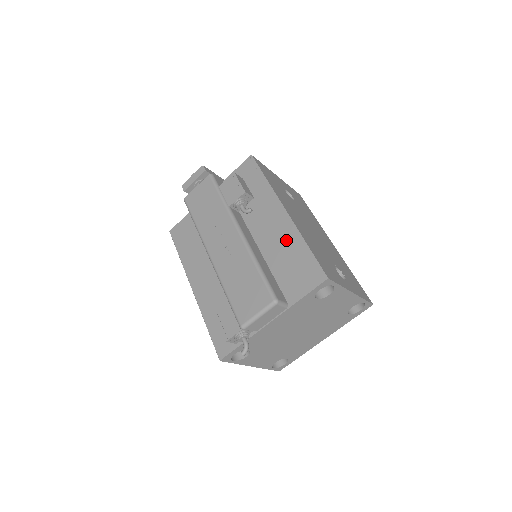
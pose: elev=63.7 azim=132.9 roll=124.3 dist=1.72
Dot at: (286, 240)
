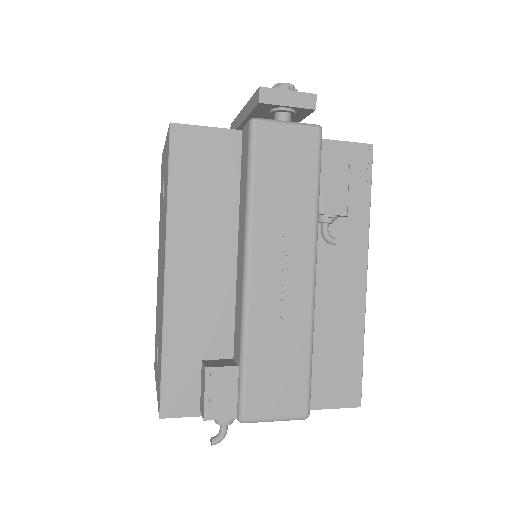
Dot at: (345, 320)
